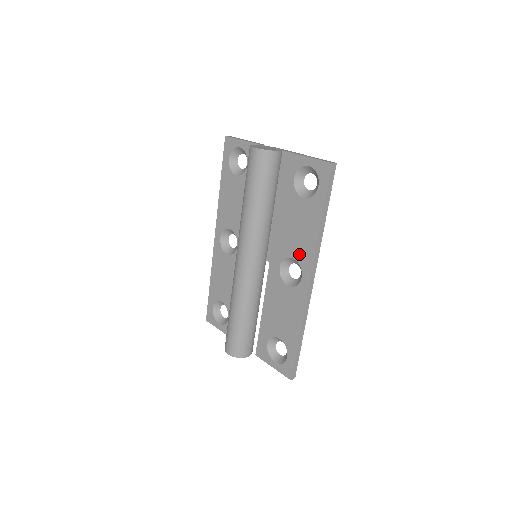
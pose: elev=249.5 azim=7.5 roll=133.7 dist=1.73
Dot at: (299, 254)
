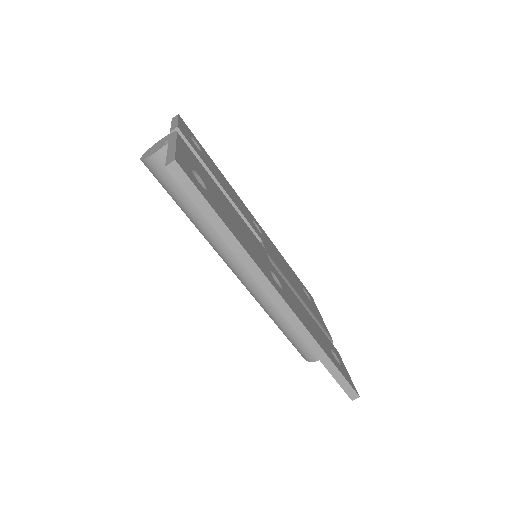
Dot at: occluded
